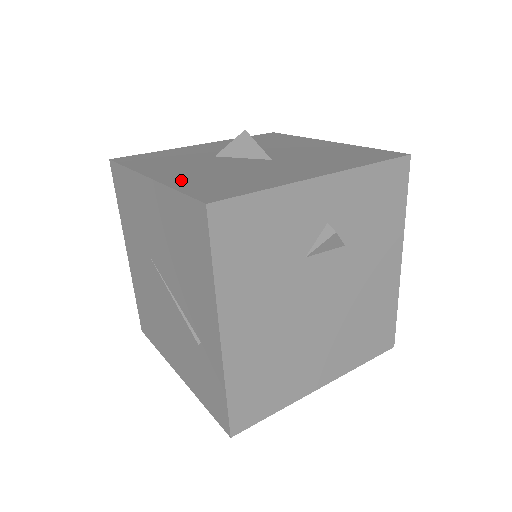
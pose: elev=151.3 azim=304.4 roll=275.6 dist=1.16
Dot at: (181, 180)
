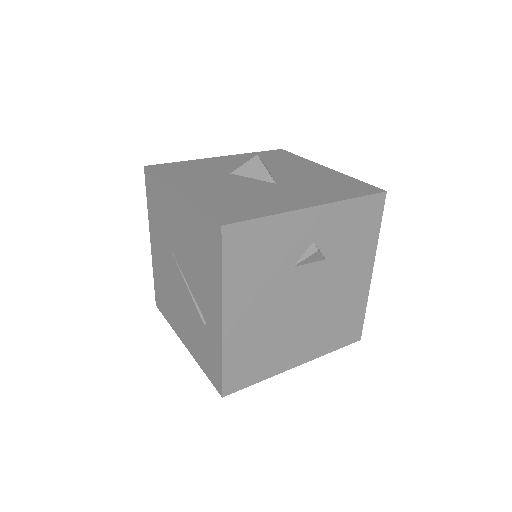
Dot at: (203, 198)
